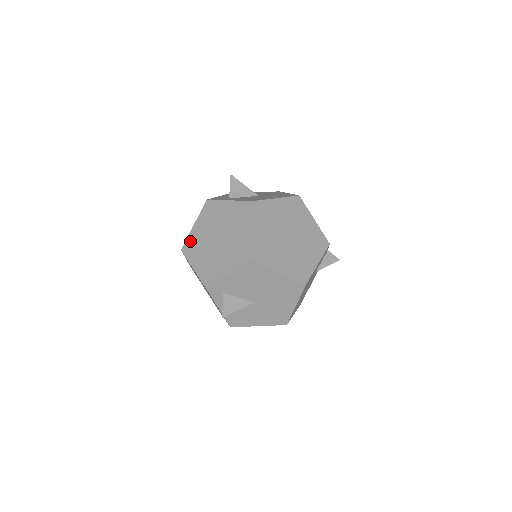
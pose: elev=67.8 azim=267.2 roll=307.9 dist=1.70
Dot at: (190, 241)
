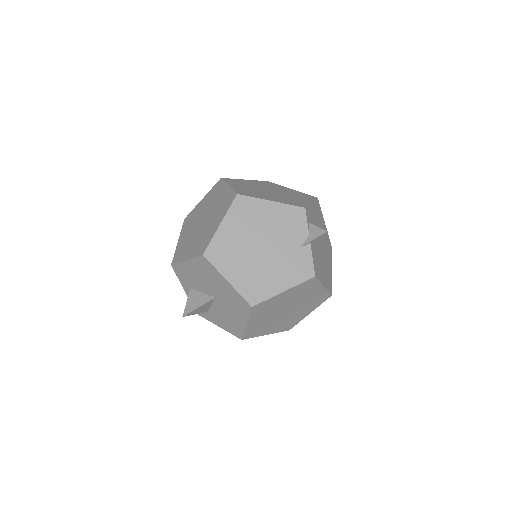
Dot at: occluded
